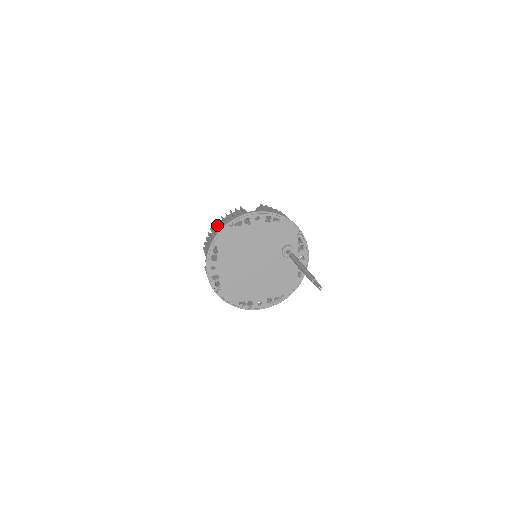
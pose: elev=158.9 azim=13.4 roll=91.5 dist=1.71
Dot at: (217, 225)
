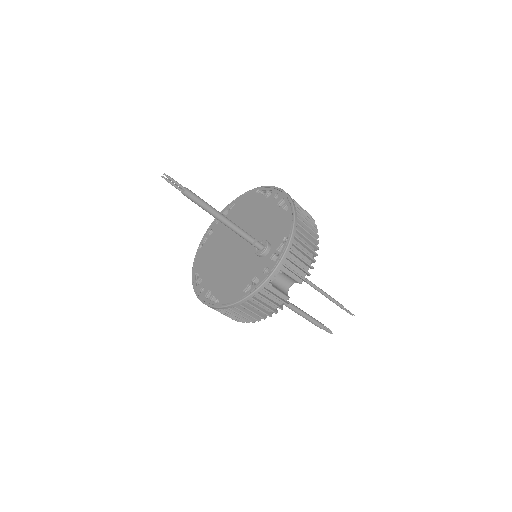
Dot at: occluded
